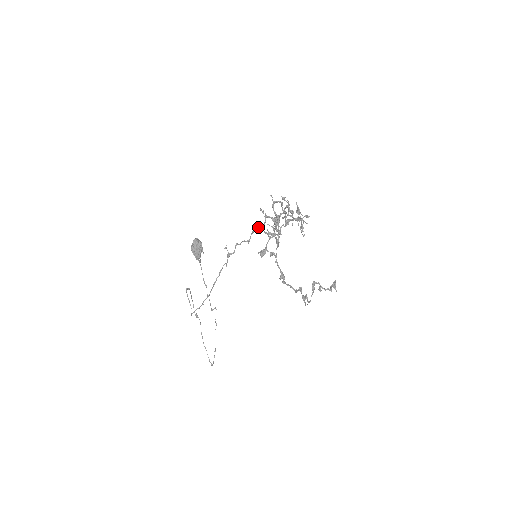
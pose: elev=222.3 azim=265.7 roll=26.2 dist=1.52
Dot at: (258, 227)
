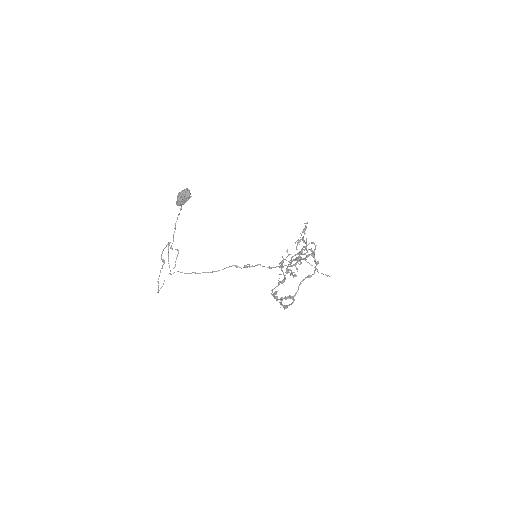
Dot at: (288, 266)
